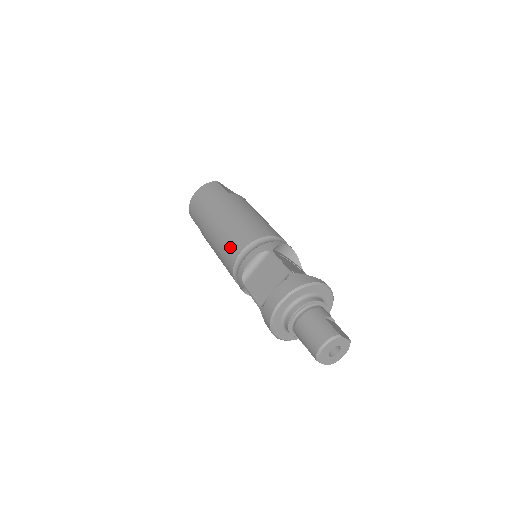
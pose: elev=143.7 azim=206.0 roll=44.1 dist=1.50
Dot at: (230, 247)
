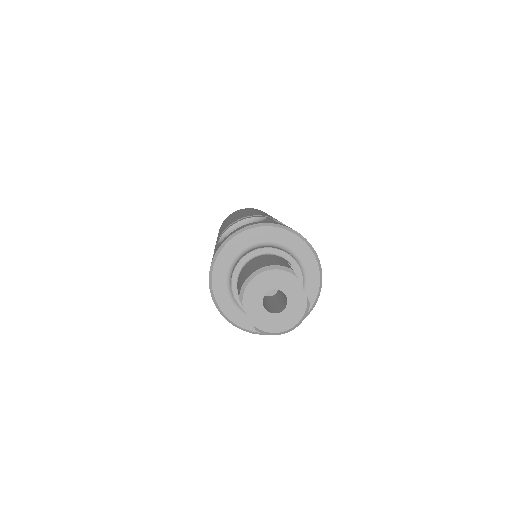
Dot at: (230, 222)
